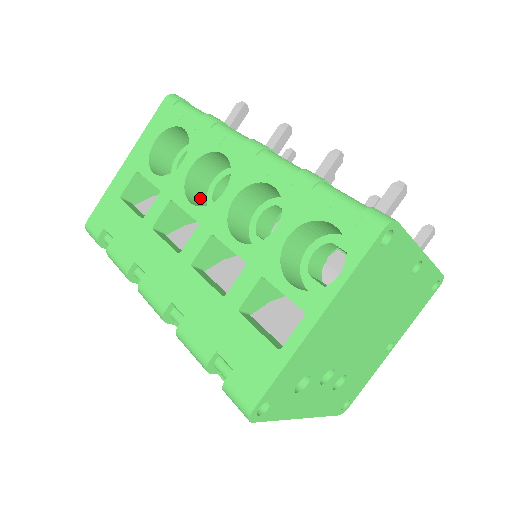
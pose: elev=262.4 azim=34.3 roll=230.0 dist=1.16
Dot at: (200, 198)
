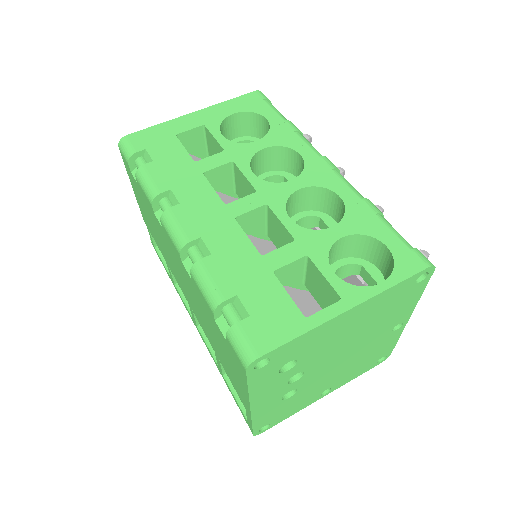
Dot at: occluded
